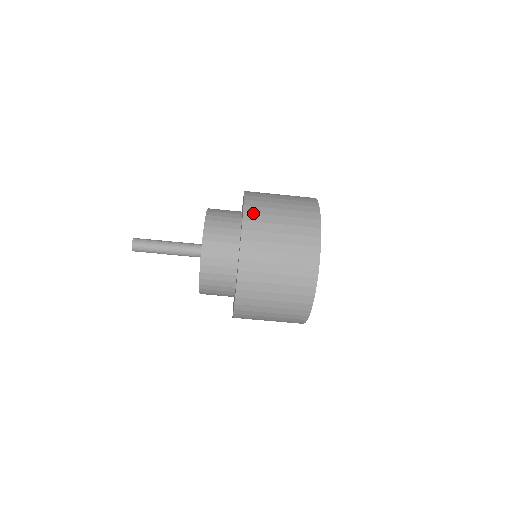
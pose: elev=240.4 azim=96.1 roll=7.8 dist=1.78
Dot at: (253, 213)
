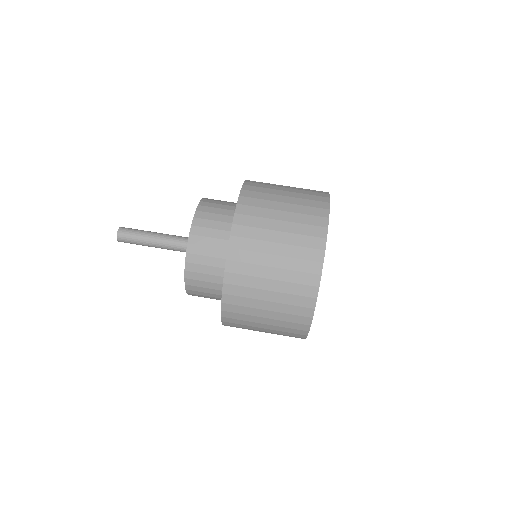
Dot at: (248, 205)
